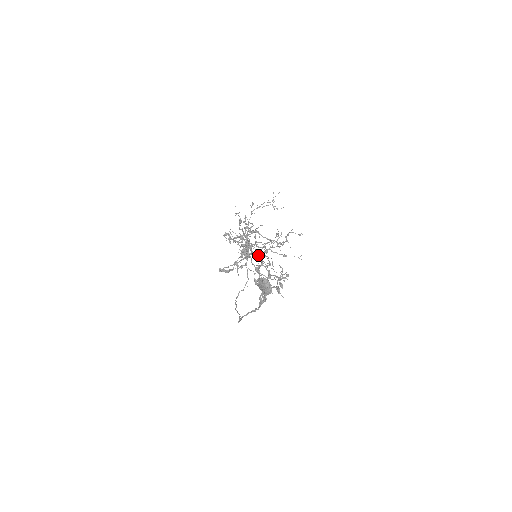
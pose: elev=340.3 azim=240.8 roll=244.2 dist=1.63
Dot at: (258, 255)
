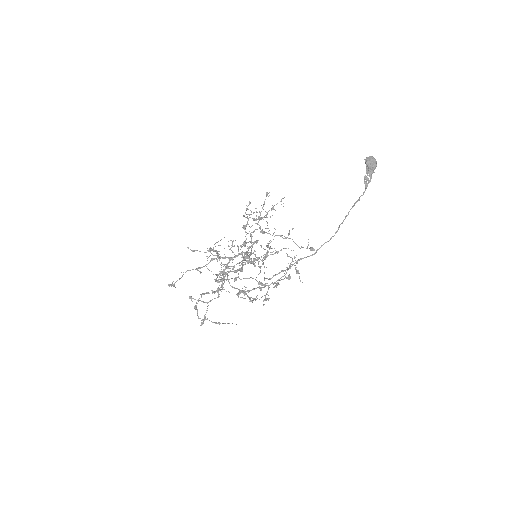
Dot at: (251, 262)
